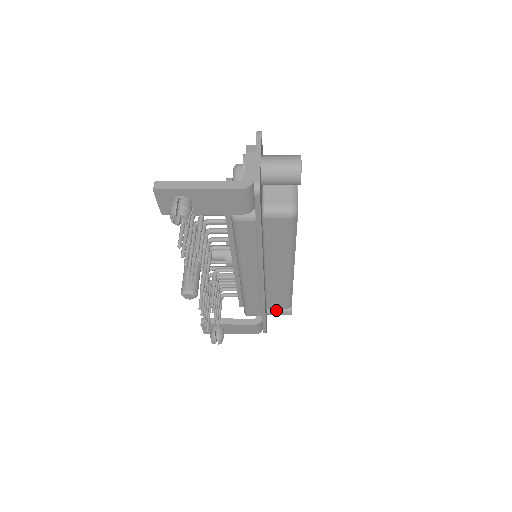
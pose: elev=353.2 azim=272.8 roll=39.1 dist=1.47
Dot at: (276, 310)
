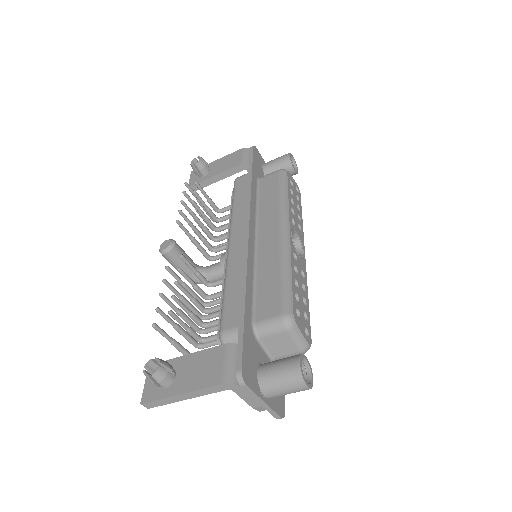
Dot at: (274, 362)
